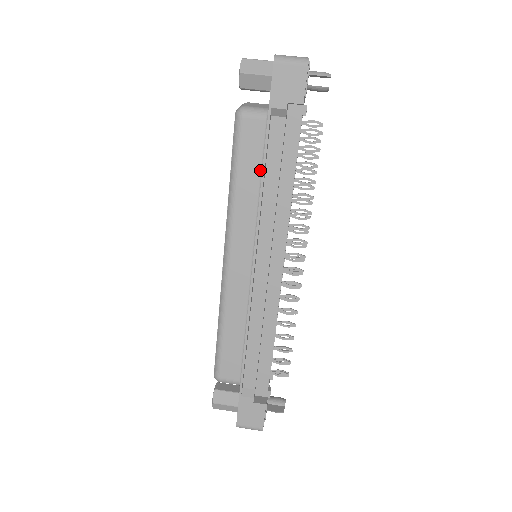
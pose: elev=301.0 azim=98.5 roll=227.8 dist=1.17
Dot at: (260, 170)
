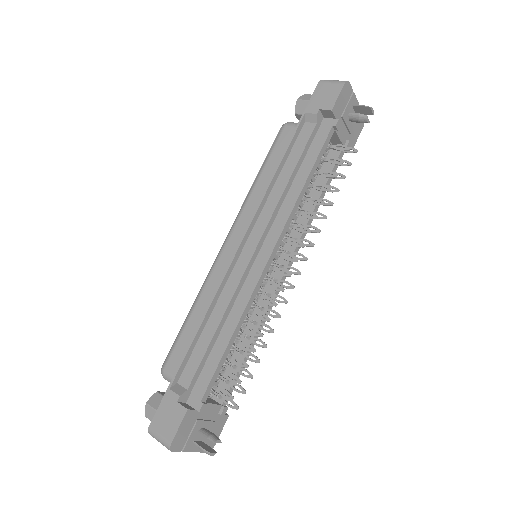
Dot at: occluded
